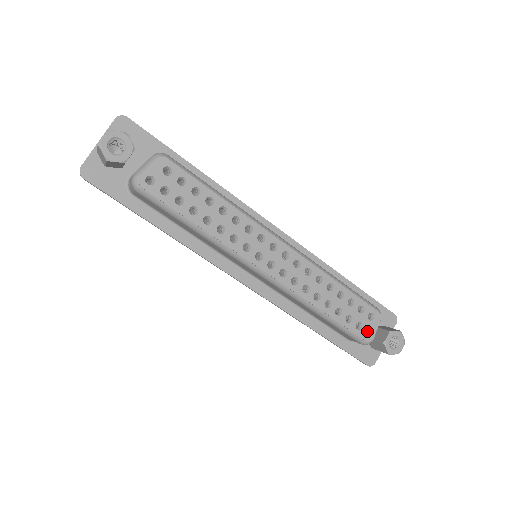
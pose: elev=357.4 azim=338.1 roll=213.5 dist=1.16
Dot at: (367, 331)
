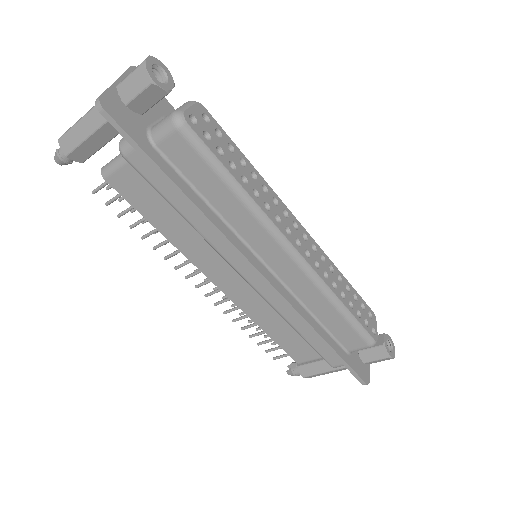
Dot at: occluded
